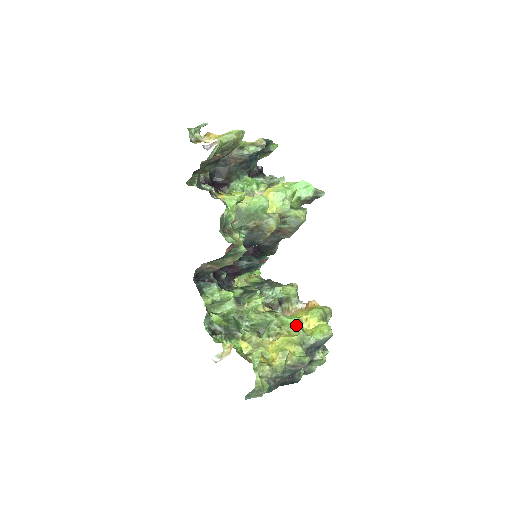
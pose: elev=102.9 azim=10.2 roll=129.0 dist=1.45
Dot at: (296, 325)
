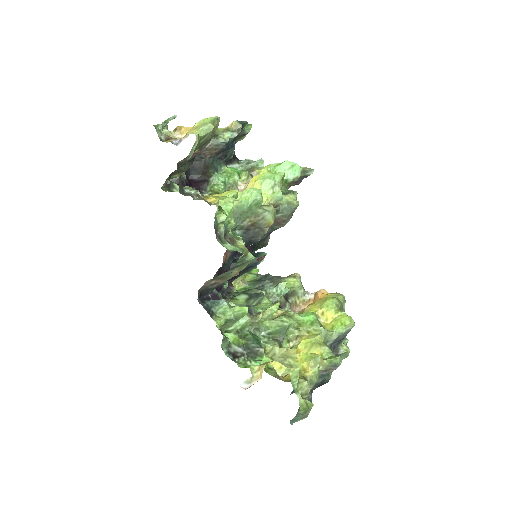
Dot at: (314, 323)
